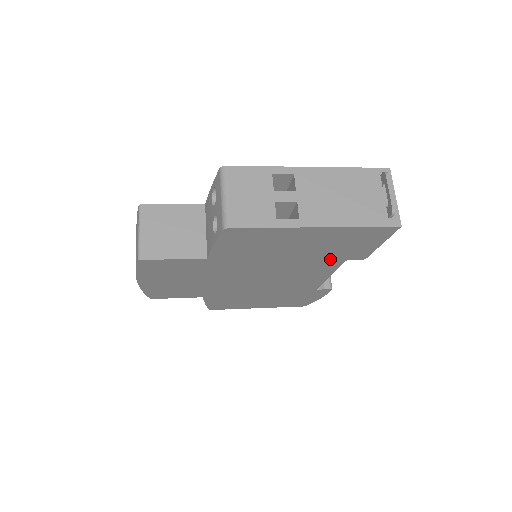
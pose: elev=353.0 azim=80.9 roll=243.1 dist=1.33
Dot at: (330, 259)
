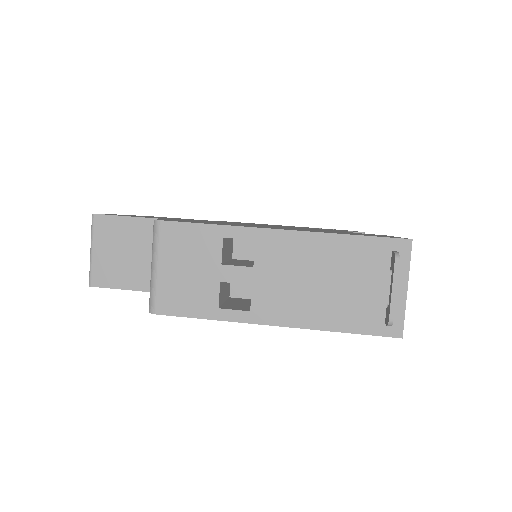
Dot at: occluded
